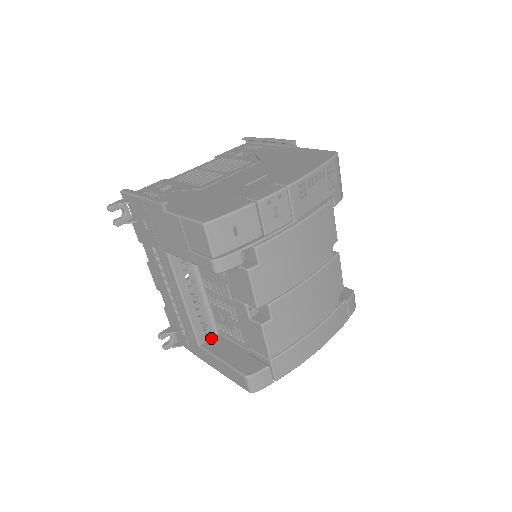
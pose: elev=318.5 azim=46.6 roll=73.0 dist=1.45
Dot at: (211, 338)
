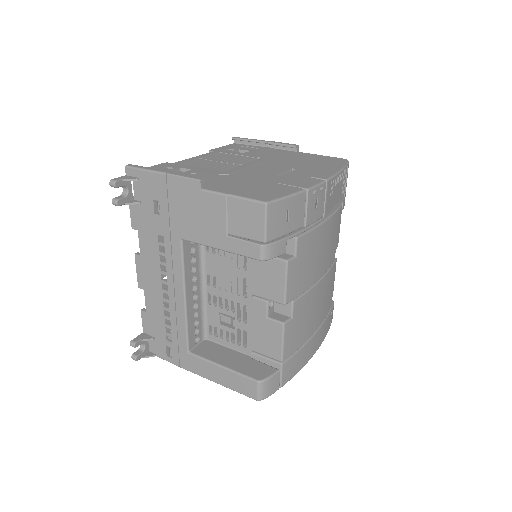
Dot at: (200, 344)
